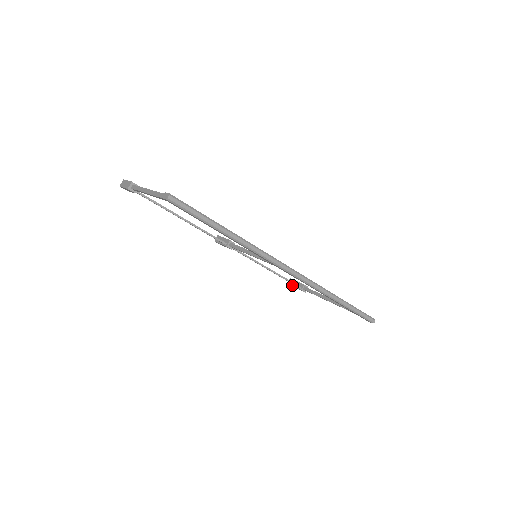
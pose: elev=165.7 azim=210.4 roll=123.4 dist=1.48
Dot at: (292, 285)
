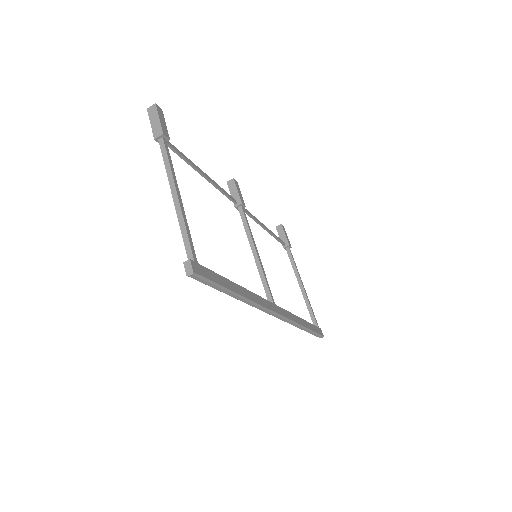
Dot at: (279, 234)
